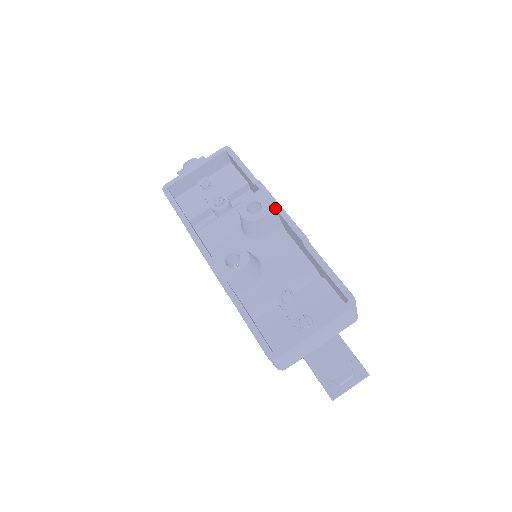
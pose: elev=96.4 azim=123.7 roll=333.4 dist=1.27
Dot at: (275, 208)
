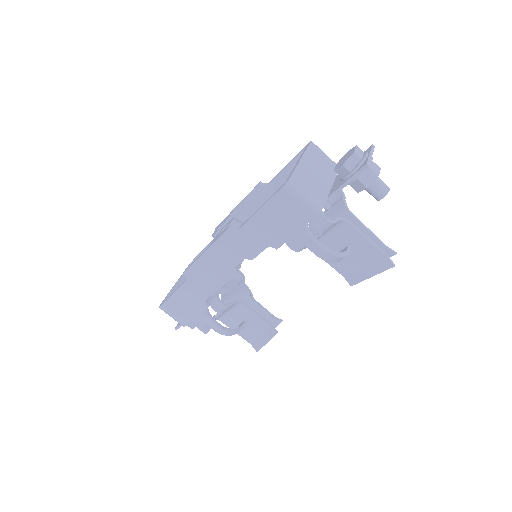
Dot at: (233, 210)
